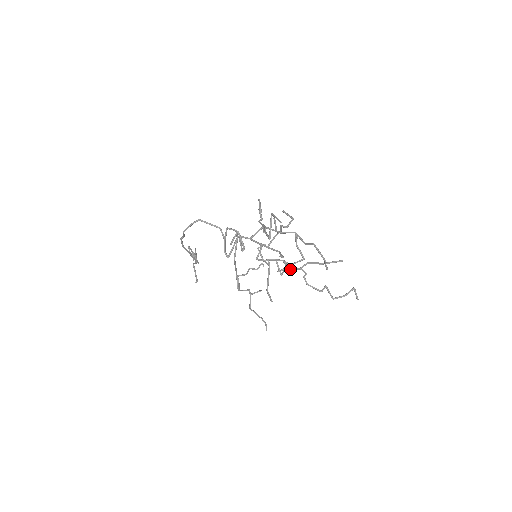
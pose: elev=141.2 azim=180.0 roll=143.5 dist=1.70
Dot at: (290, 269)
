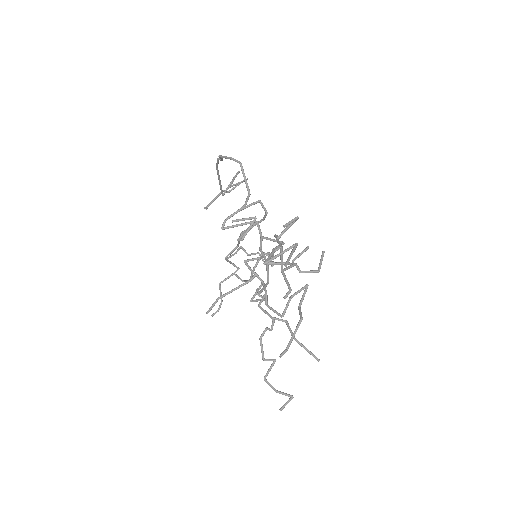
Dot at: (260, 308)
